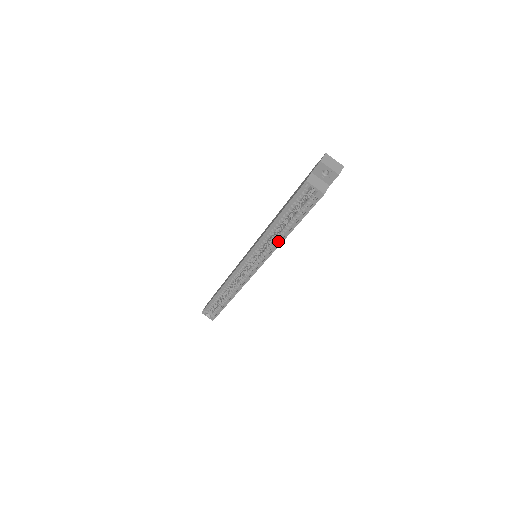
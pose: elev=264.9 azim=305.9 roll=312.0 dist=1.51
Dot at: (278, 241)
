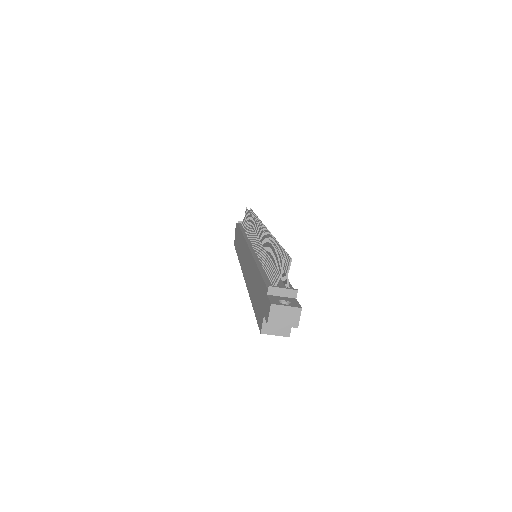
Dot at: occluded
